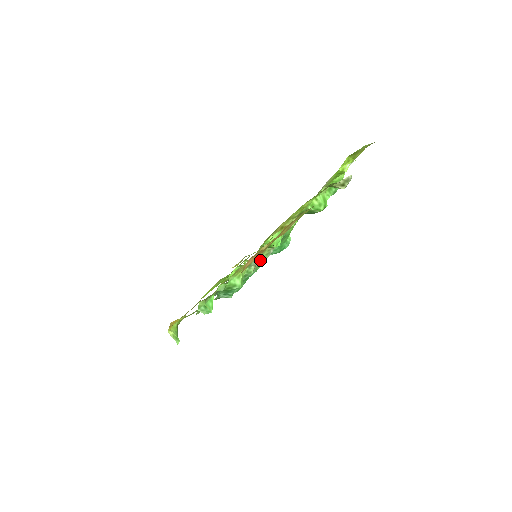
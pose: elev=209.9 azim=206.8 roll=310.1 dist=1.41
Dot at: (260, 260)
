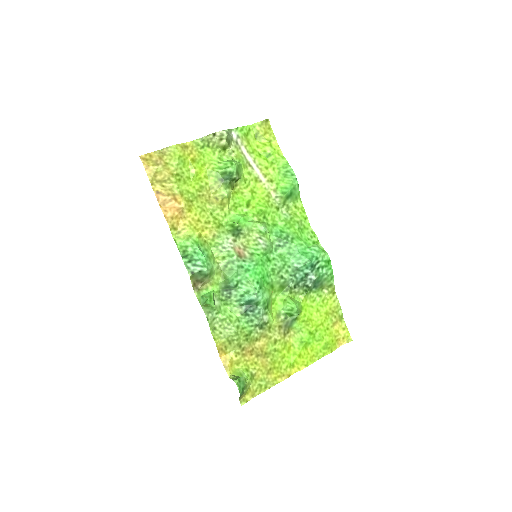
Dot at: (250, 251)
